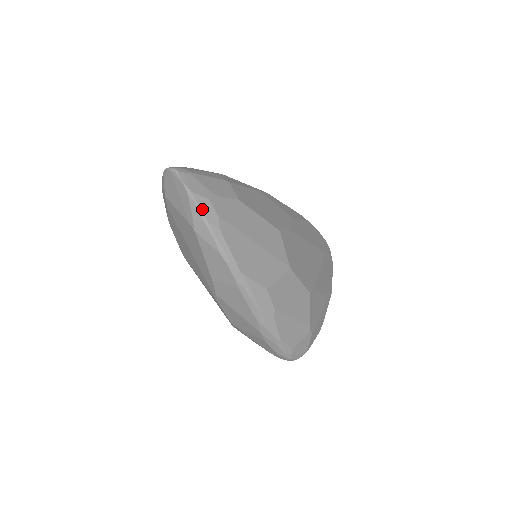
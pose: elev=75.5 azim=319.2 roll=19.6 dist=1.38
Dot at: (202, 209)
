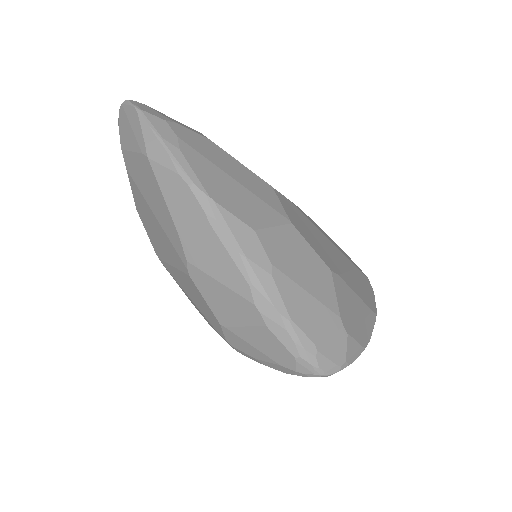
Dot at: (155, 126)
